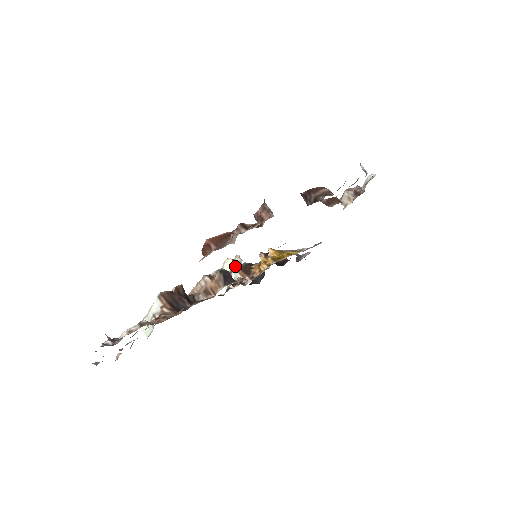
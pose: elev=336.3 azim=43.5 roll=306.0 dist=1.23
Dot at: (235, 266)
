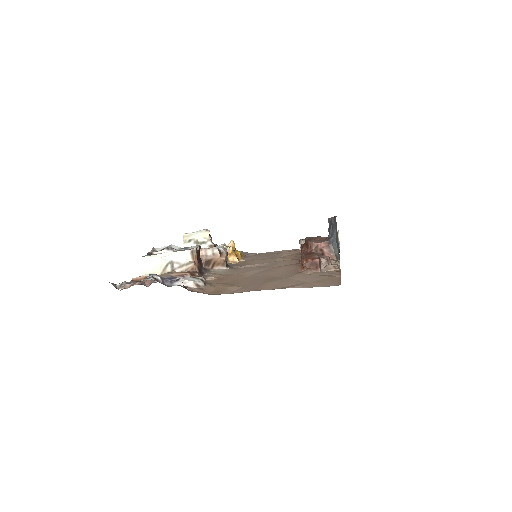
Dot at: (210, 241)
